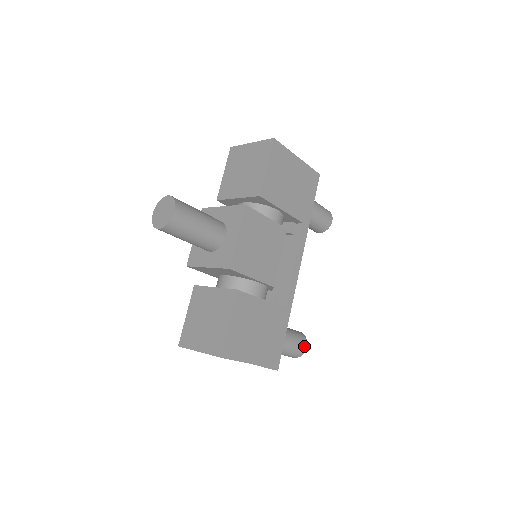
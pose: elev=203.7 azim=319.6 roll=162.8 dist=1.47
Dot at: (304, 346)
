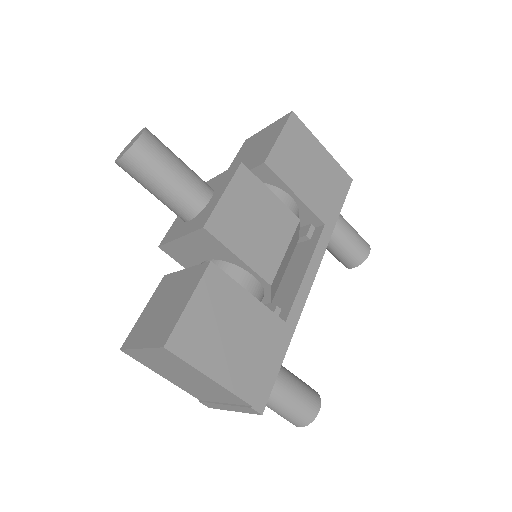
Dot at: (315, 407)
